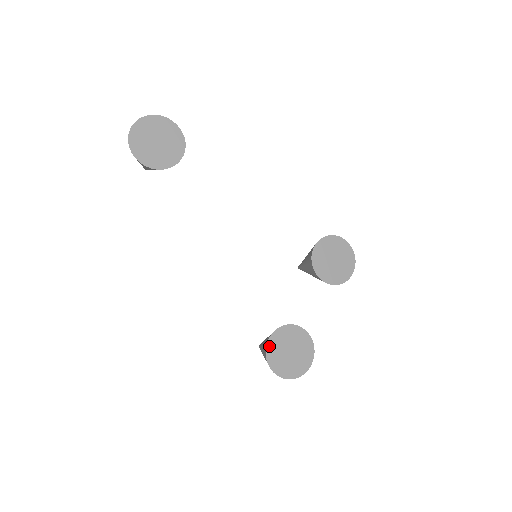
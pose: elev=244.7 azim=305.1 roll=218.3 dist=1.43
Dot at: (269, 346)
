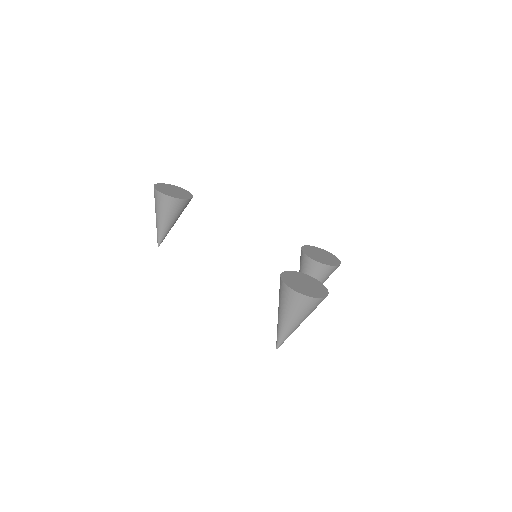
Dot at: (283, 277)
